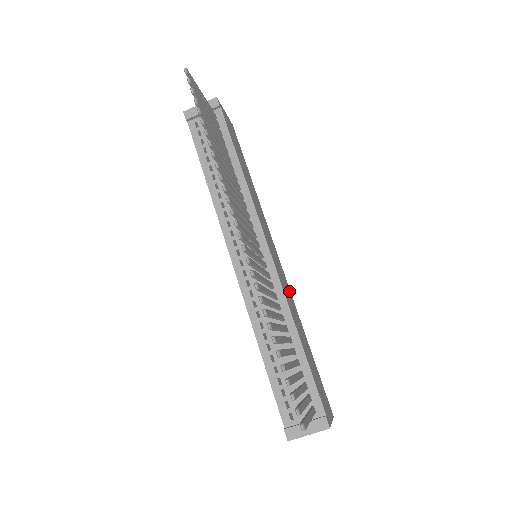
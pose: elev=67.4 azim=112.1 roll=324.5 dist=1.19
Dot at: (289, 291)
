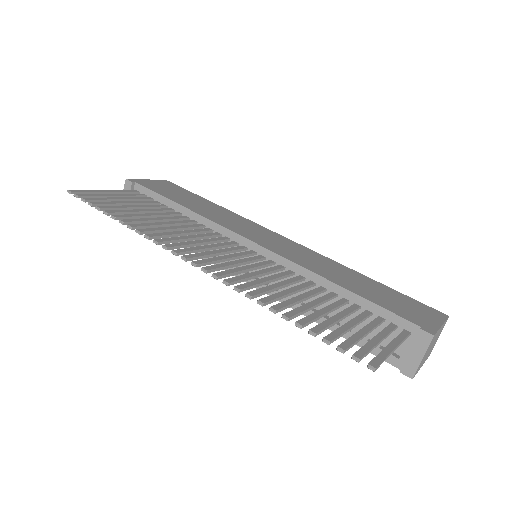
Dot at: (312, 254)
